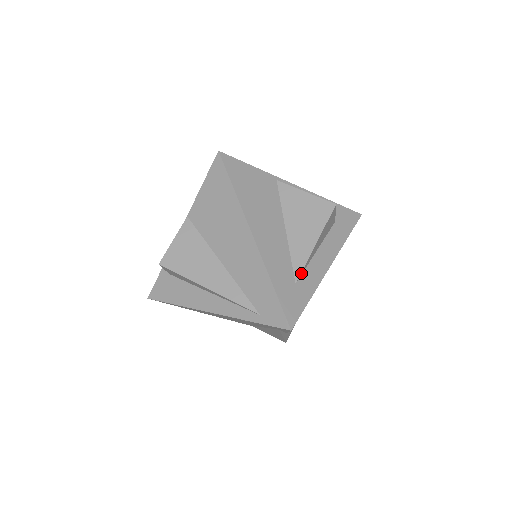
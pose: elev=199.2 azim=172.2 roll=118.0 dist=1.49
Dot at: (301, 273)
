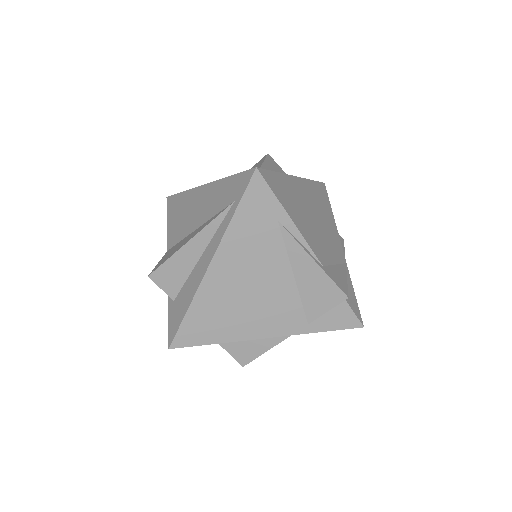
Dot at: occluded
